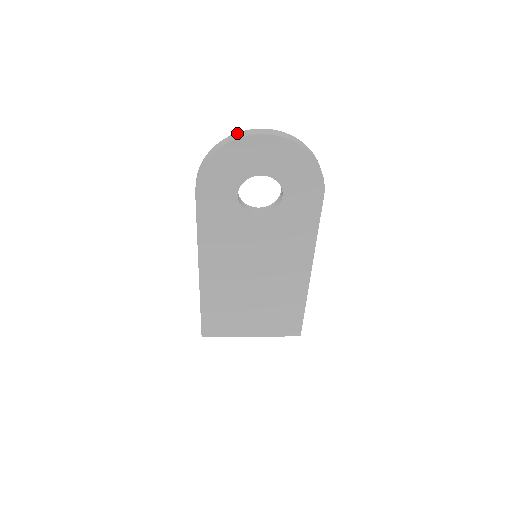
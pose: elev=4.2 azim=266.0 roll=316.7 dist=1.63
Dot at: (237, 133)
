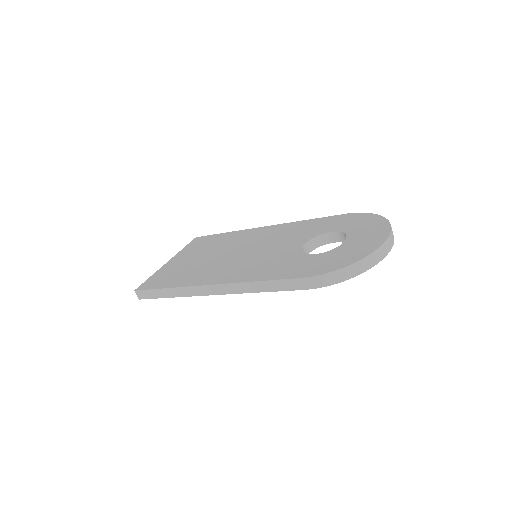
Dot at: (379, 250)
